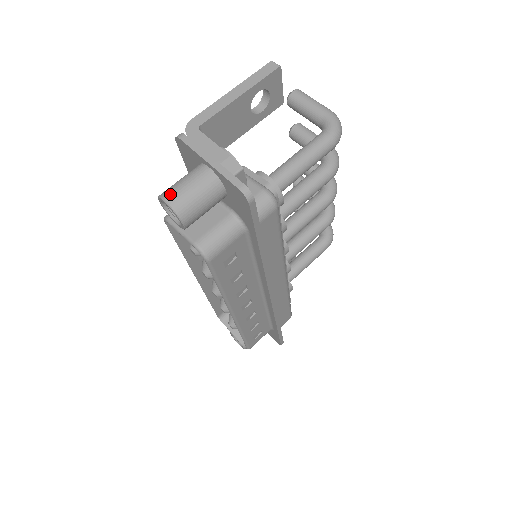
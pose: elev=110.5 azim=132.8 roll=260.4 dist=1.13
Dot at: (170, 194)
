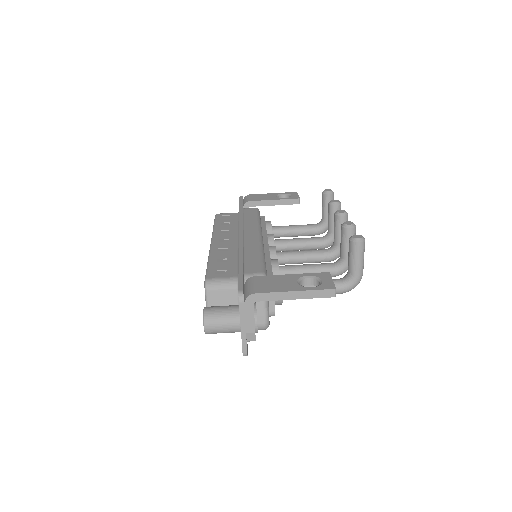
Dot at: (209, 326)
